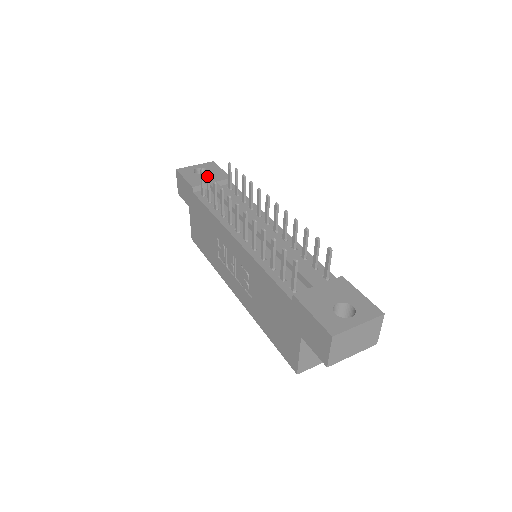
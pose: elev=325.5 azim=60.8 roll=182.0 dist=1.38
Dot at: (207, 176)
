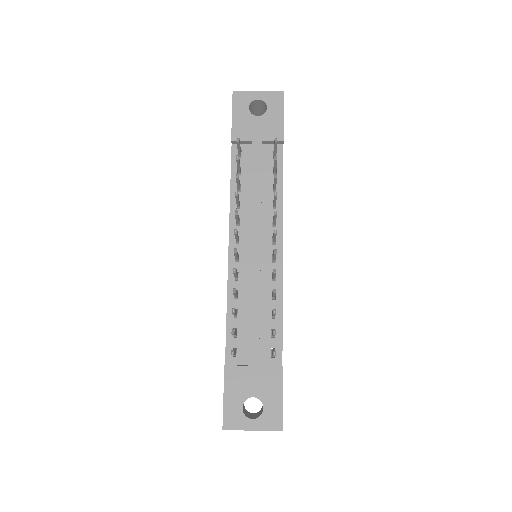
Dot at: (236, 157)
